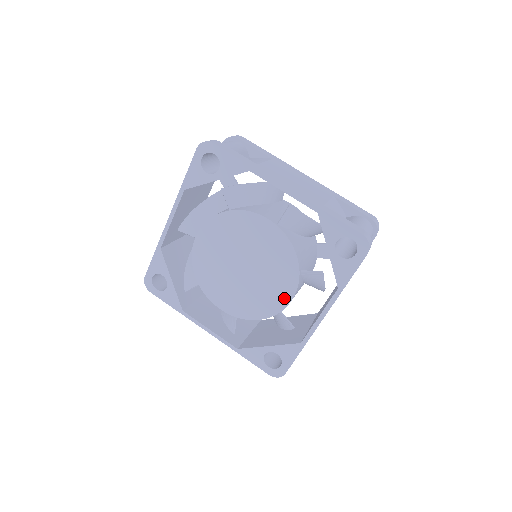
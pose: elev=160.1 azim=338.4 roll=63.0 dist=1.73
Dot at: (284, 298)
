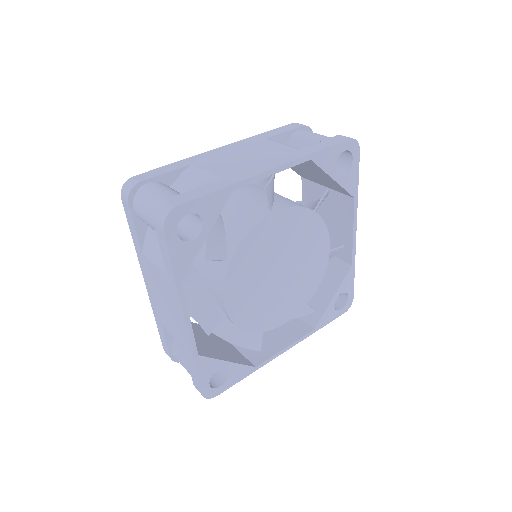
Dot at: (281, 319)
